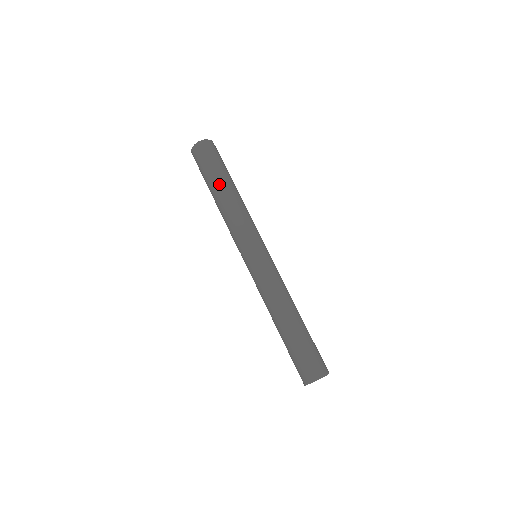
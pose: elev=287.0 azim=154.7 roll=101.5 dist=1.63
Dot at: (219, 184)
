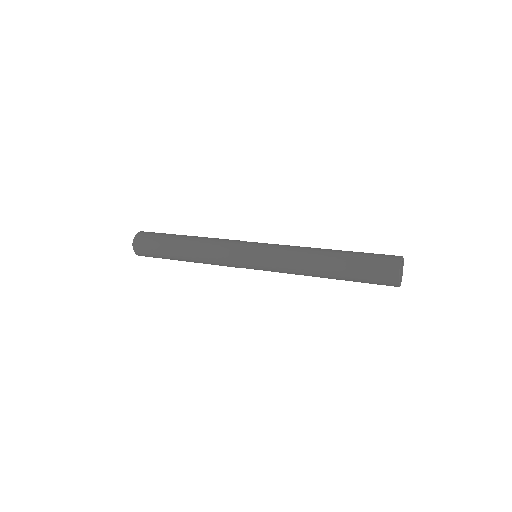
Dot at: (182, 236)
